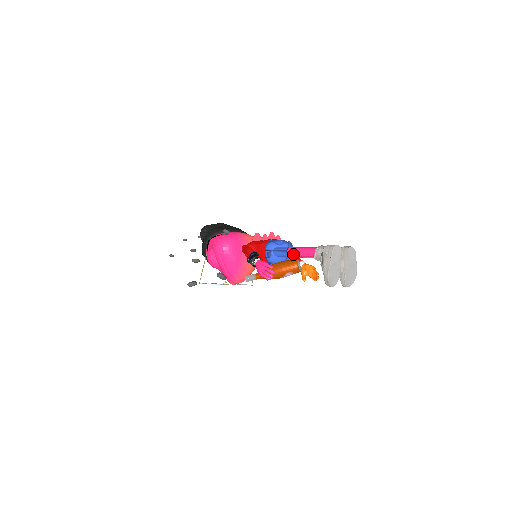
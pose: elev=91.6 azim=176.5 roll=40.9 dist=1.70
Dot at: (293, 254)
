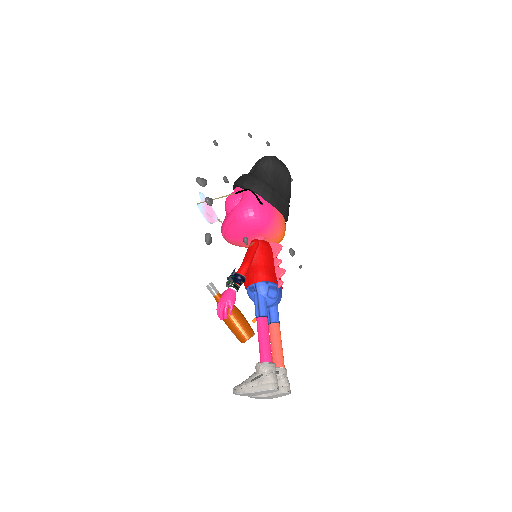
Dot at: (258, 327)
